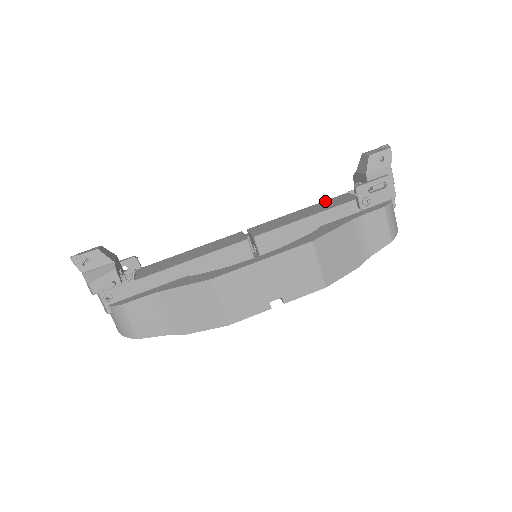
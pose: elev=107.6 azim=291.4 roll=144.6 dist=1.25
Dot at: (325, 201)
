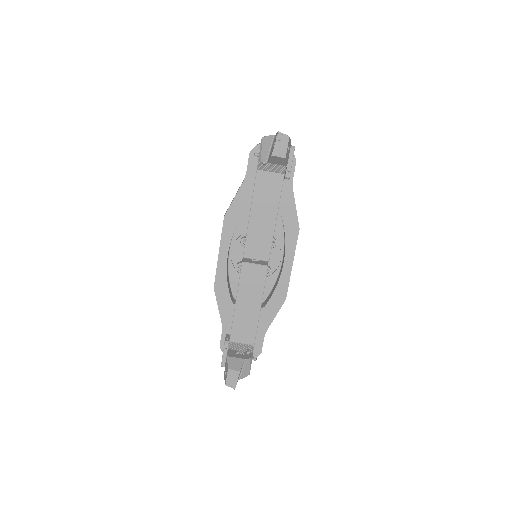
Dot at: (256, 191)
